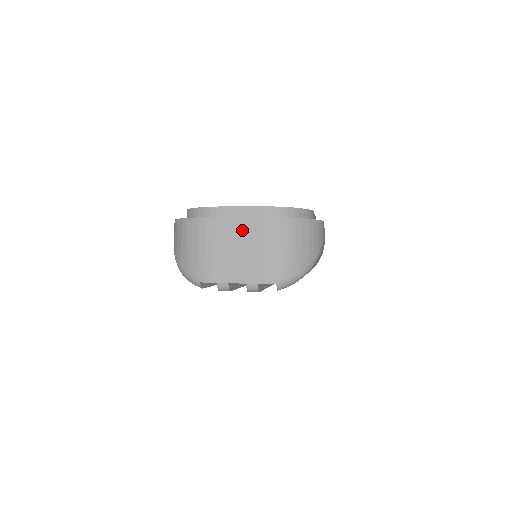
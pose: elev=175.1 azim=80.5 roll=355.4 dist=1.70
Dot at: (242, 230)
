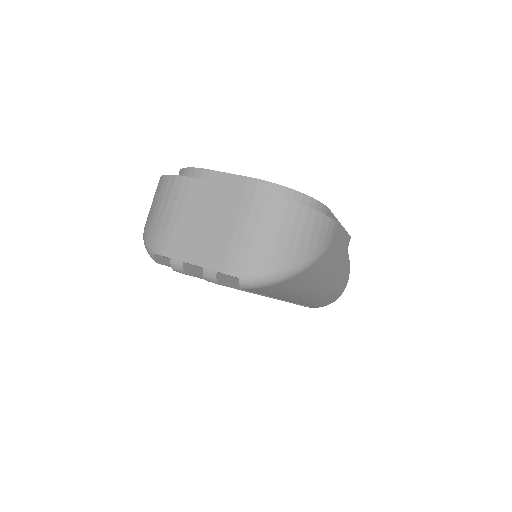
Dot at: (218, 199)
